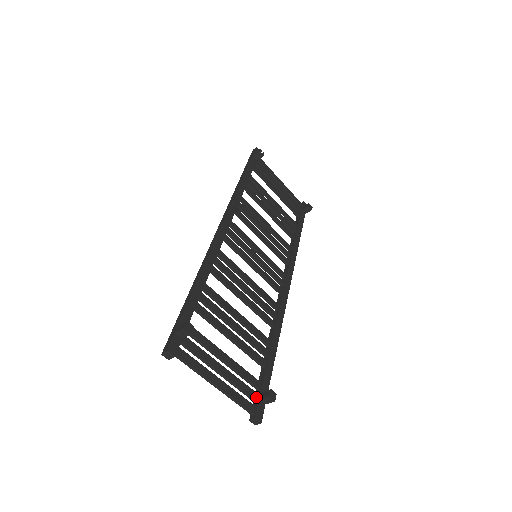
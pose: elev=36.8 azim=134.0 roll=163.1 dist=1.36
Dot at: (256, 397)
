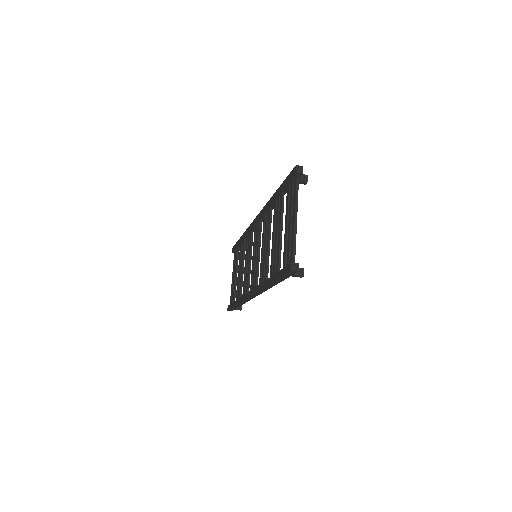
Dot at: occluded
